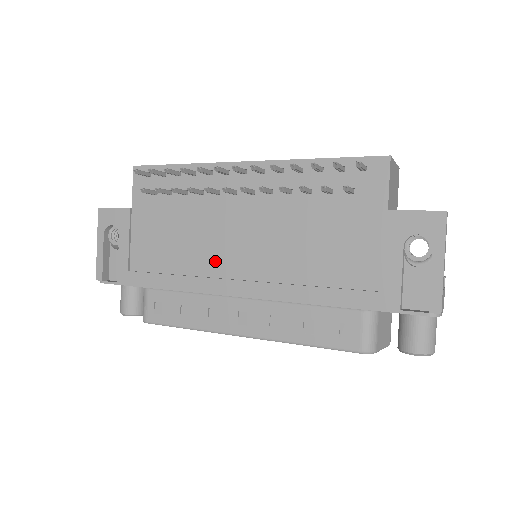
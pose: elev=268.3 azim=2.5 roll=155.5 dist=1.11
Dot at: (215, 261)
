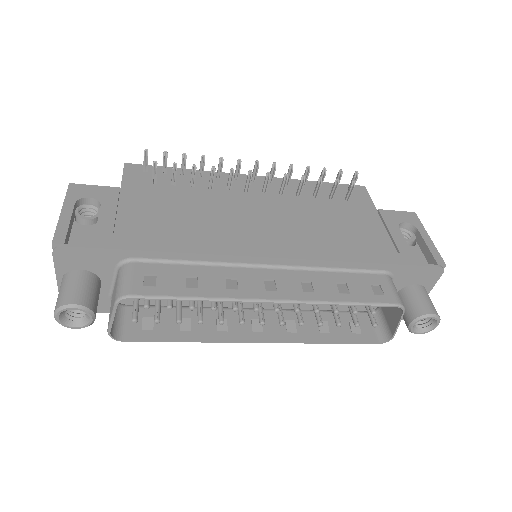
Dot at: (234, 232)
